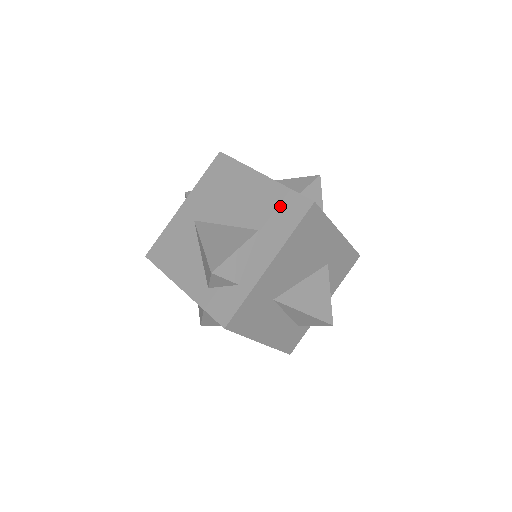
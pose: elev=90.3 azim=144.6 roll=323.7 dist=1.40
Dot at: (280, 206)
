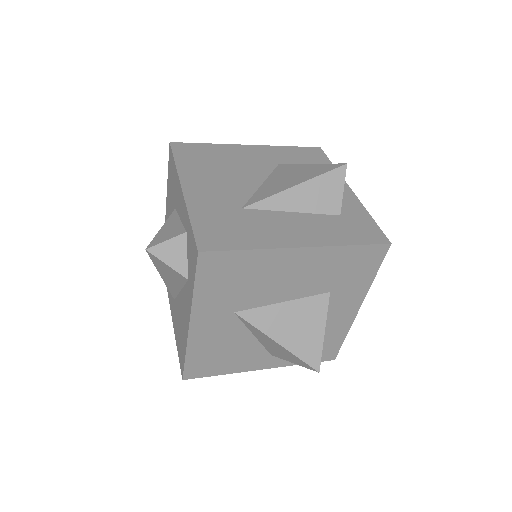
Dot at: (170, 184)
